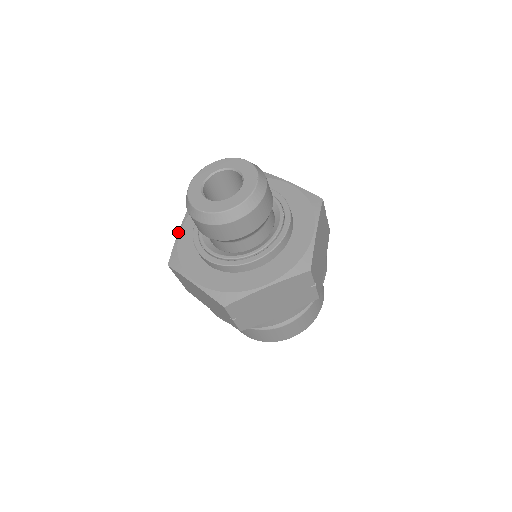
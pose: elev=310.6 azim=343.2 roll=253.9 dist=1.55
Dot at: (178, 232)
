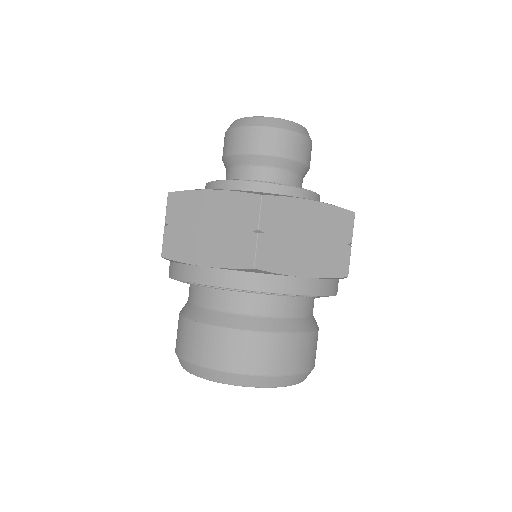
Dot at: occluded
